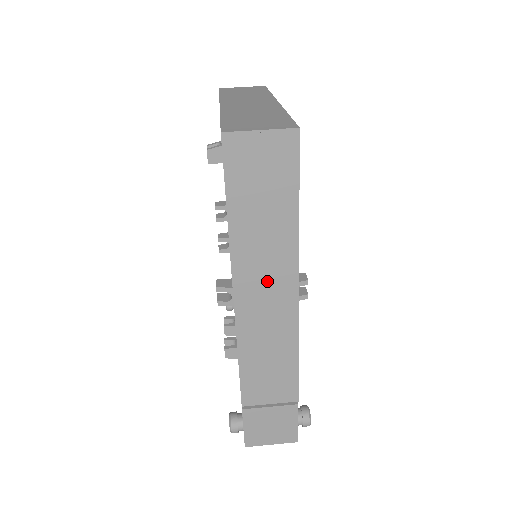
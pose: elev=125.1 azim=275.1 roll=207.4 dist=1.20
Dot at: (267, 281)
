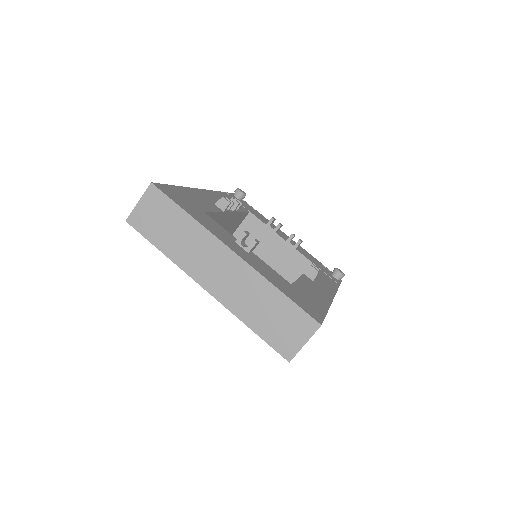
Dot at: occluded
